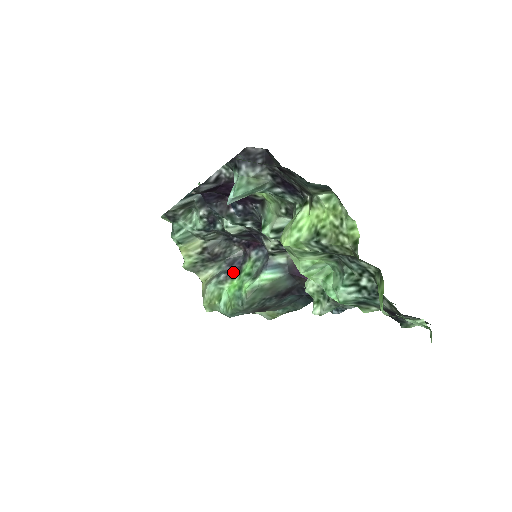
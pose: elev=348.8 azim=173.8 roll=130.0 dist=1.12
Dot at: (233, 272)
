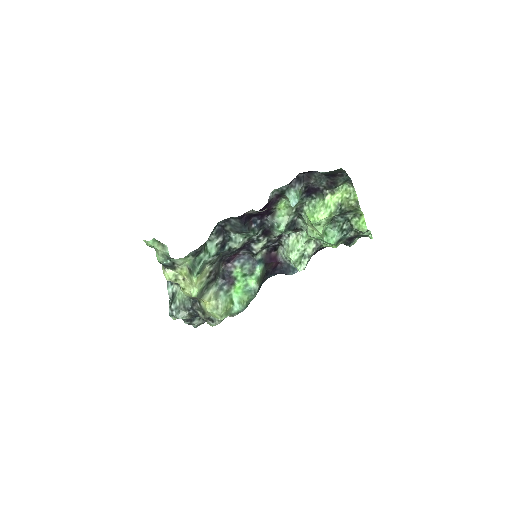
Dot at: (230, 281)
